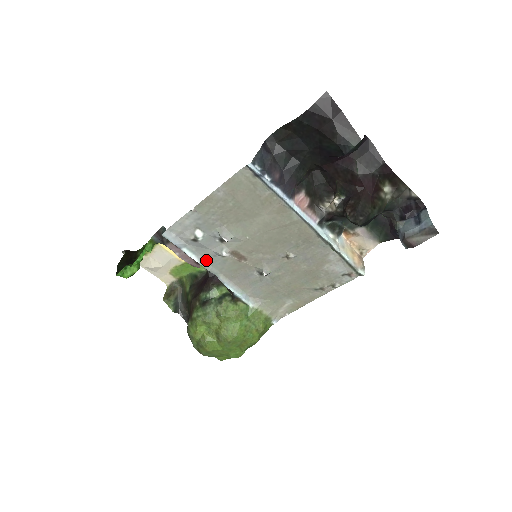
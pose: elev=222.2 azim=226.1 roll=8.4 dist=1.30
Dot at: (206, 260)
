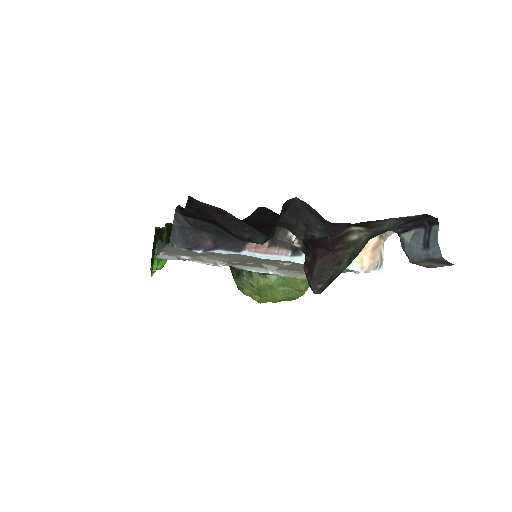
Dot at: occluded
